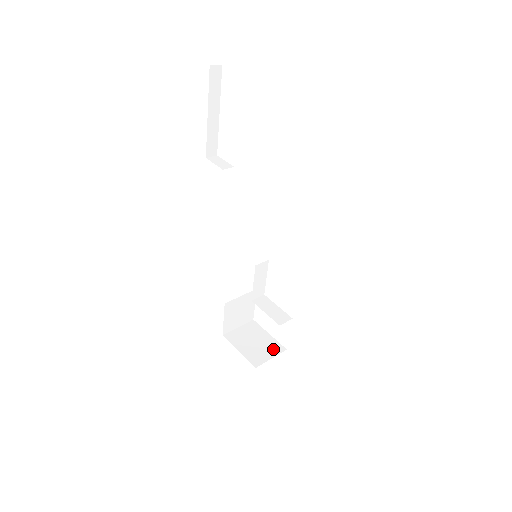
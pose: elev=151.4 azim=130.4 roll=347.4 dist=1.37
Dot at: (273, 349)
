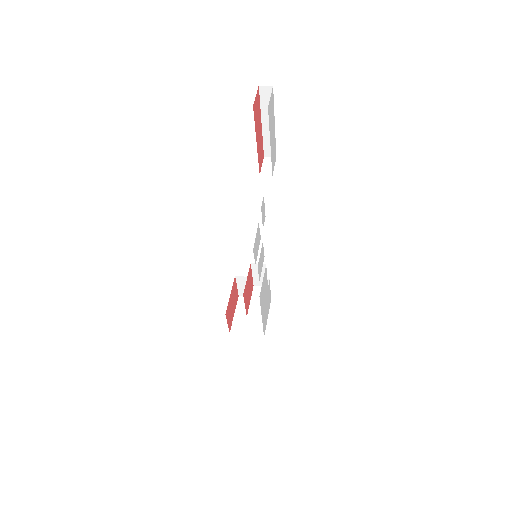
Dot at: (256, 330)
